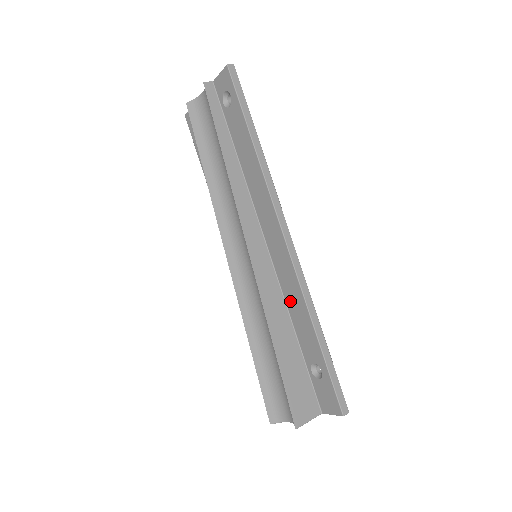
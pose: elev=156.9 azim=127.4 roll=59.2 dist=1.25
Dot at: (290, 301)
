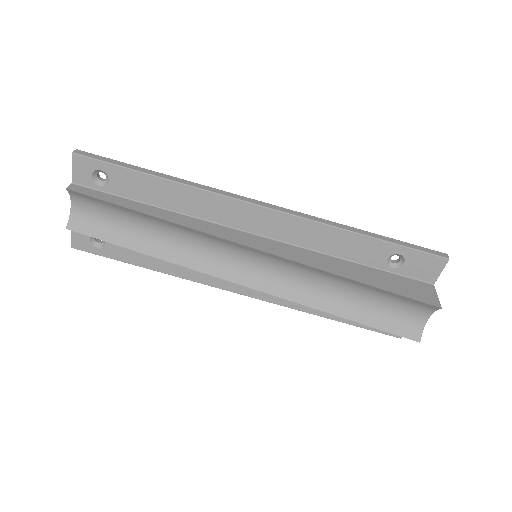
Dot at: (319, 245)
